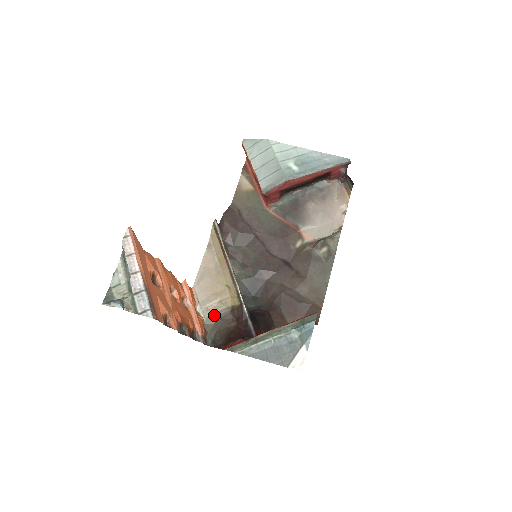
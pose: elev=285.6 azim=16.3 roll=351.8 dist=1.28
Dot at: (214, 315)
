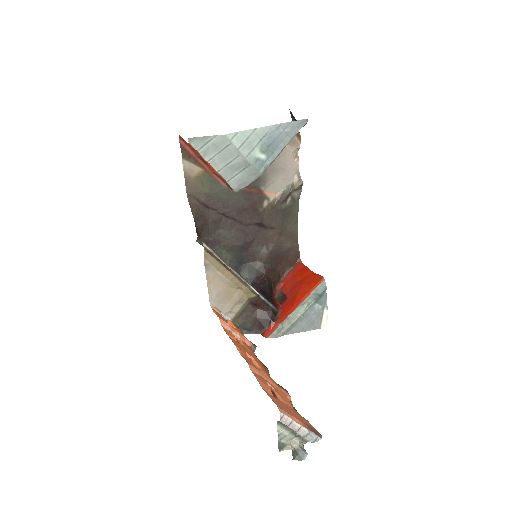
Dot at: (238, 313)
